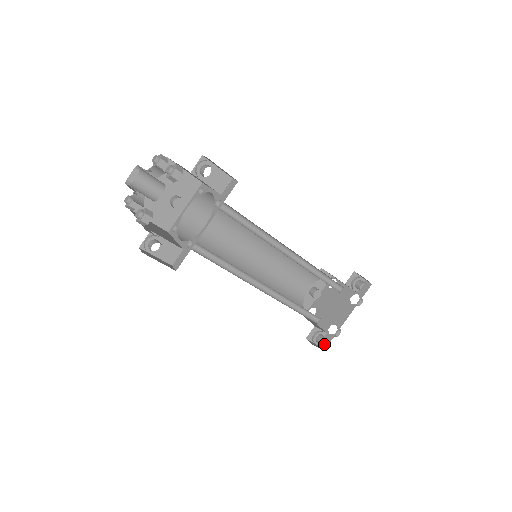
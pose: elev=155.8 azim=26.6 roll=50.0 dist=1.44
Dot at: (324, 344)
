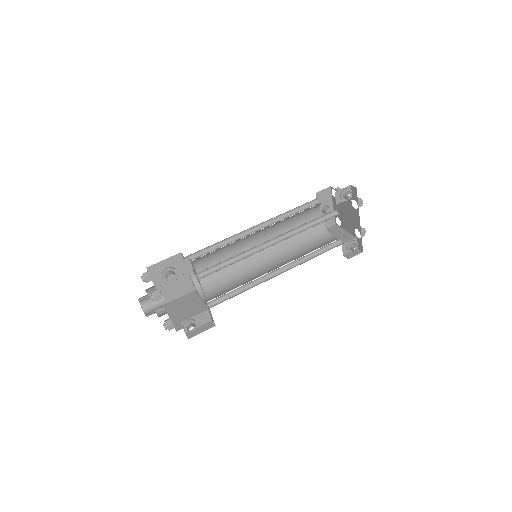
Dot at: (360, 247)
